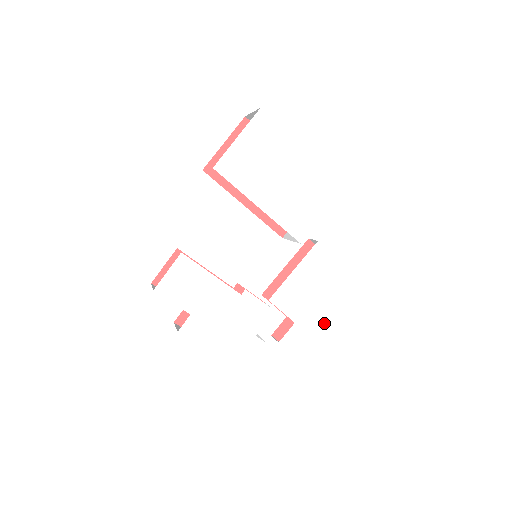
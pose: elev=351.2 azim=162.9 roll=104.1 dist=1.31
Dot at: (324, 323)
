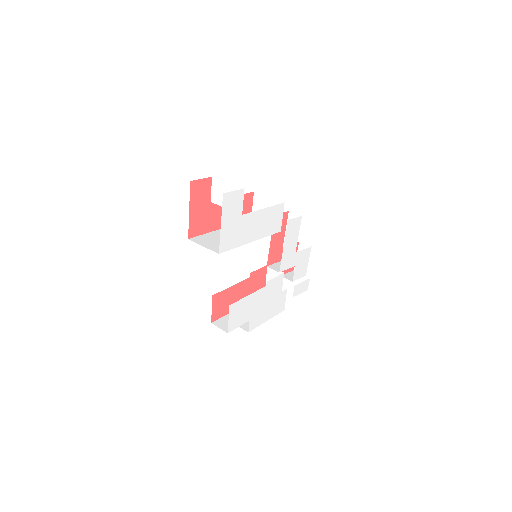
Dot at: (308, 250)
